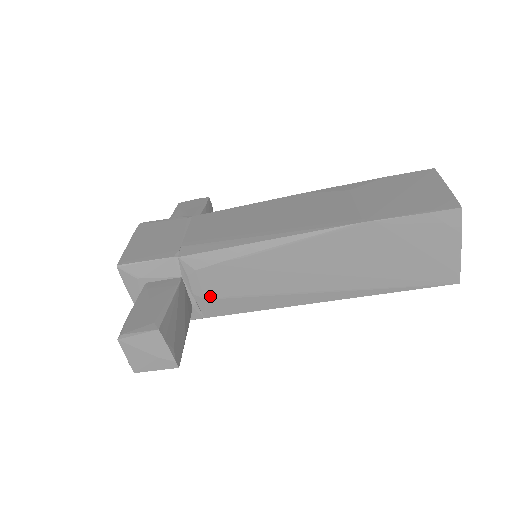
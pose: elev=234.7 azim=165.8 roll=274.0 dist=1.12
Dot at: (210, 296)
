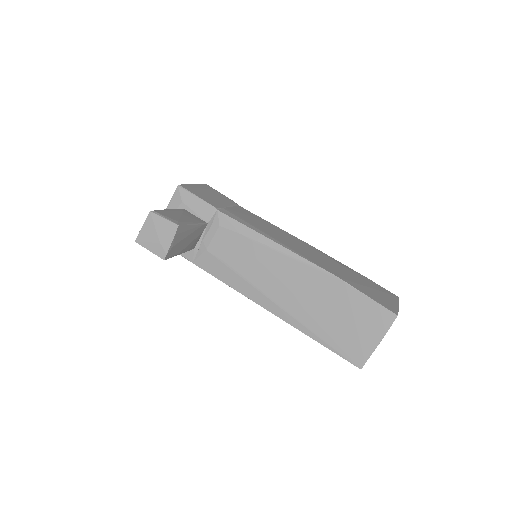
Dot at: (211, 250)
